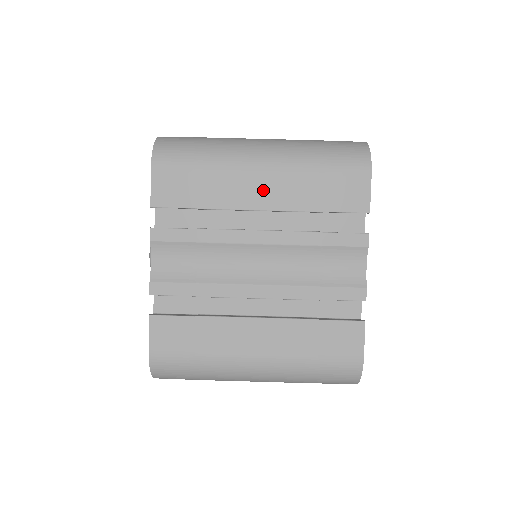
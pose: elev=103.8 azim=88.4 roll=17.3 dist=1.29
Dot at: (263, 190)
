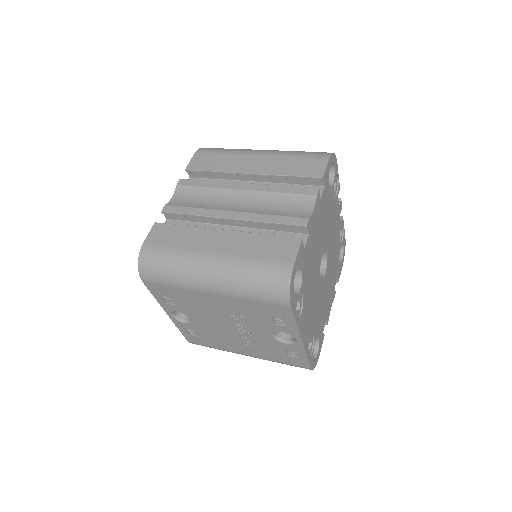
Dot at: (255, 164)
